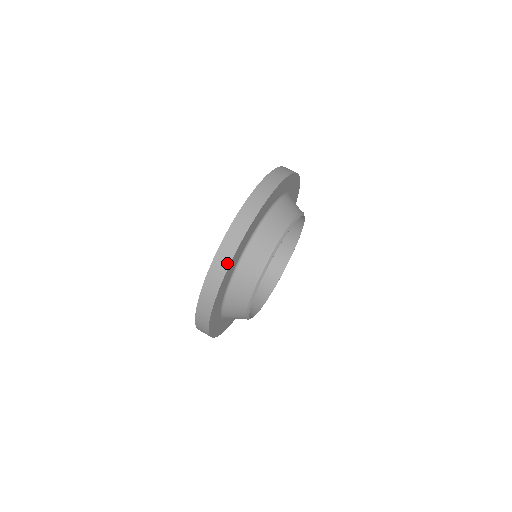
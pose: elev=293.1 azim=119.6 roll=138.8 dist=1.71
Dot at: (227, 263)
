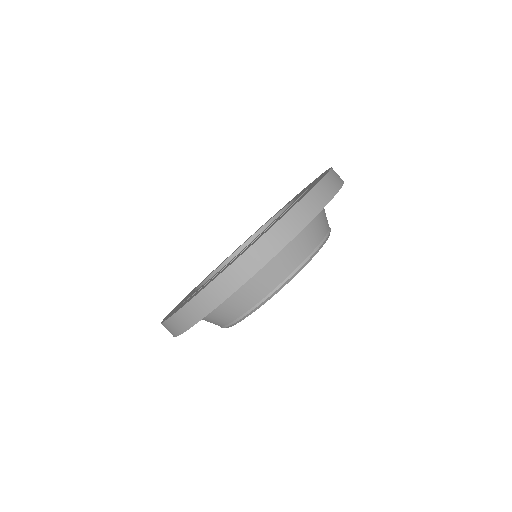
Dot at: (297, 229)
